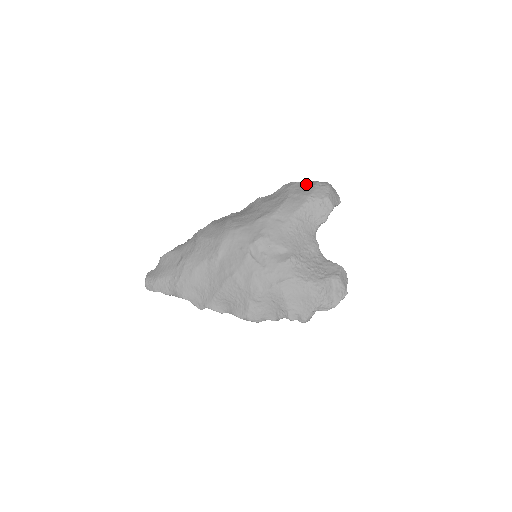
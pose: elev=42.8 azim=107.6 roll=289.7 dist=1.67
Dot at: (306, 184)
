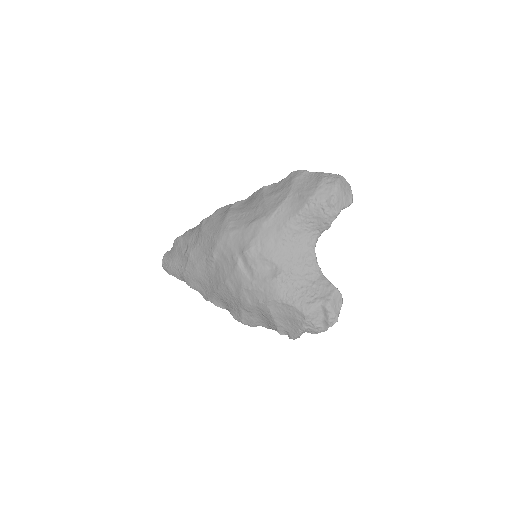
Dot at: (313, 177)
